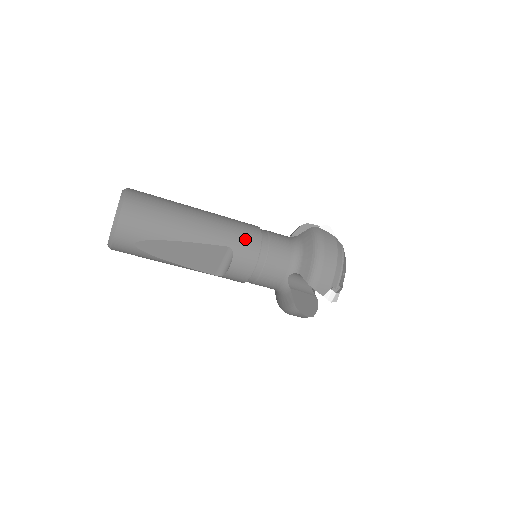
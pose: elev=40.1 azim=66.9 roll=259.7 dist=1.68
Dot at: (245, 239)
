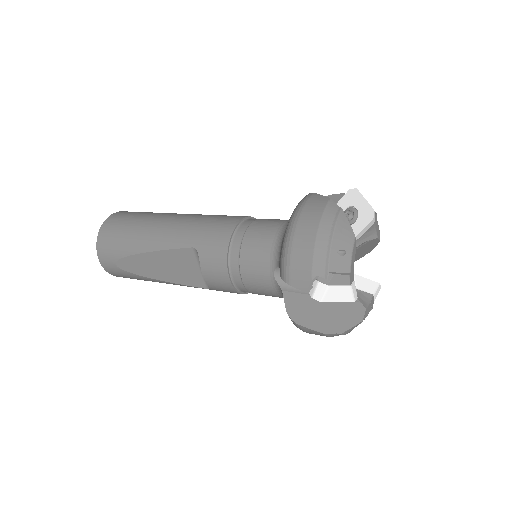
Dot at: (212, 234)
